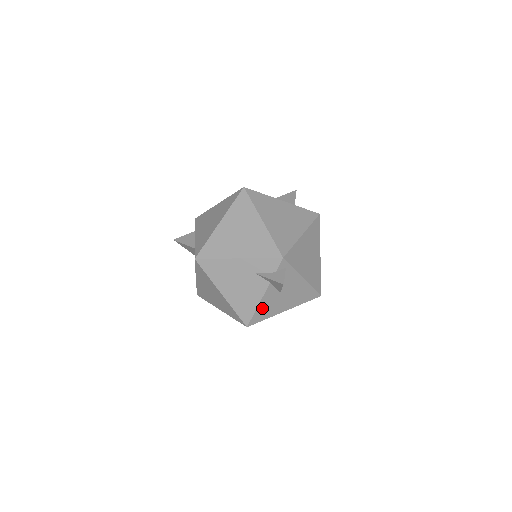
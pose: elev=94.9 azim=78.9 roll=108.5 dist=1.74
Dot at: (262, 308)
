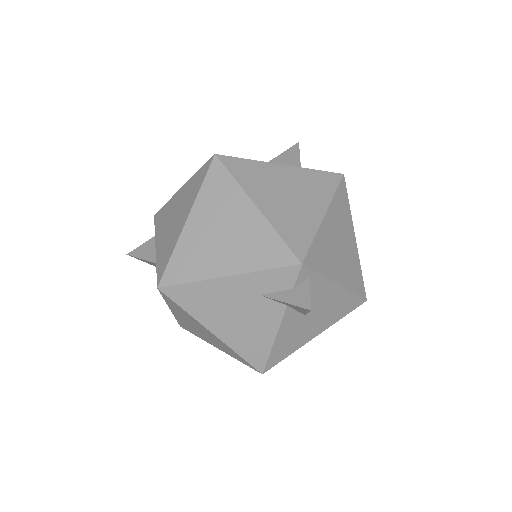
Dot at: (281, 343)
